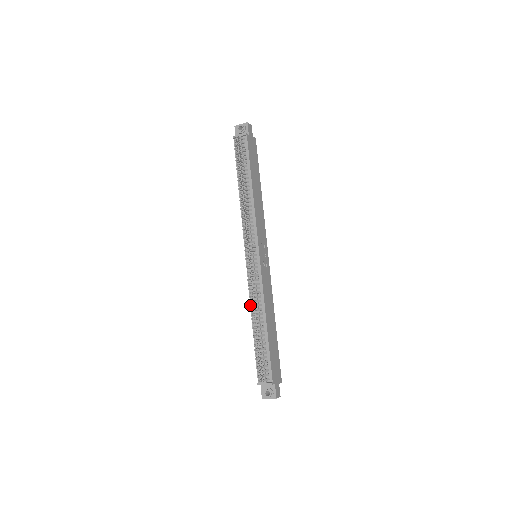
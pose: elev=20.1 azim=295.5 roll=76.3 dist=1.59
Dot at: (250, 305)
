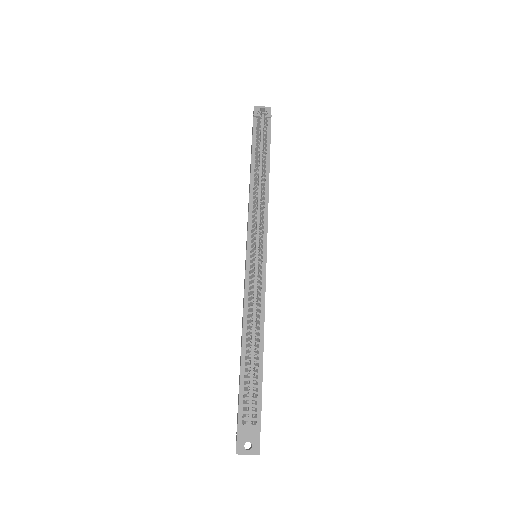
Dot at: (251, 311)
